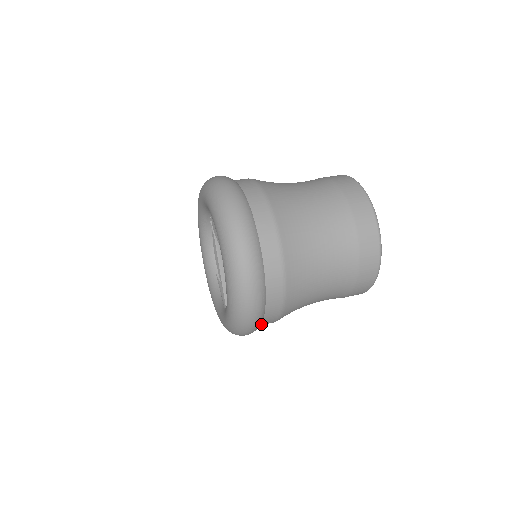
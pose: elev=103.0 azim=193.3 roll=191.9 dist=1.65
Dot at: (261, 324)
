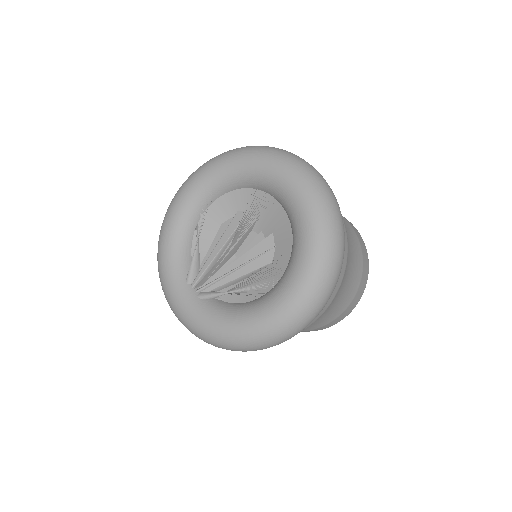
Dot at: occluded
